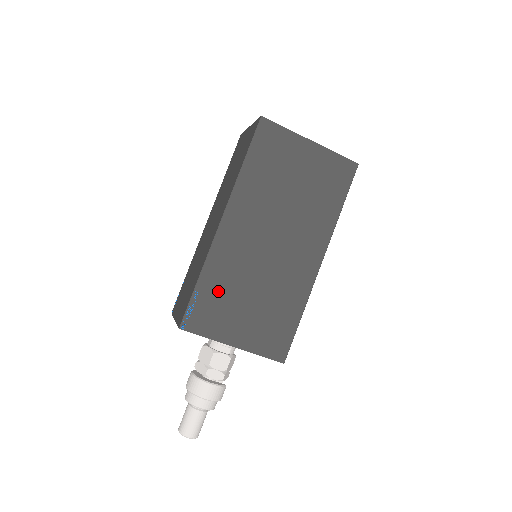
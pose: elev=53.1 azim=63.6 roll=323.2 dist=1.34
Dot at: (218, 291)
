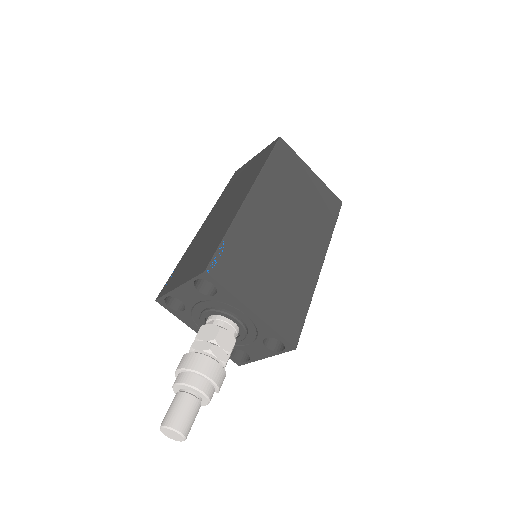
Dot at: (243, 251)
